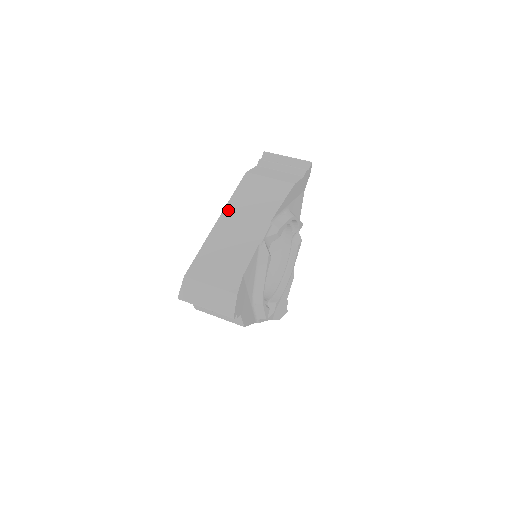
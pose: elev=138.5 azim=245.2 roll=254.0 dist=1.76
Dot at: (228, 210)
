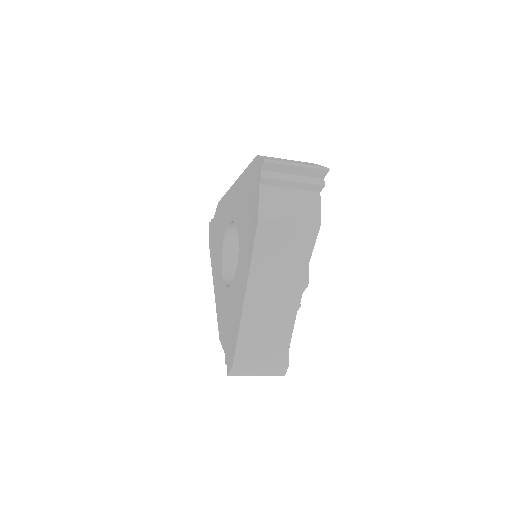
Dot at: occluded
